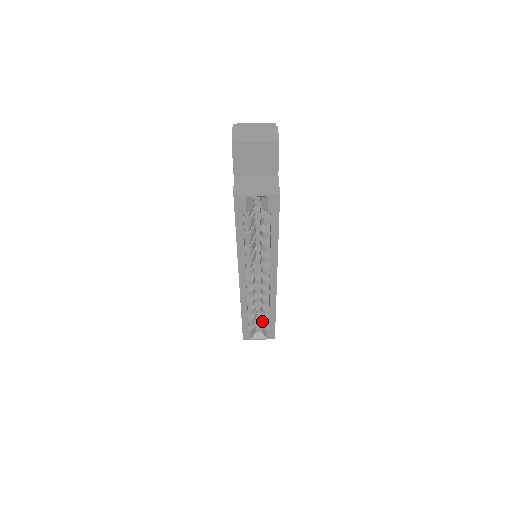
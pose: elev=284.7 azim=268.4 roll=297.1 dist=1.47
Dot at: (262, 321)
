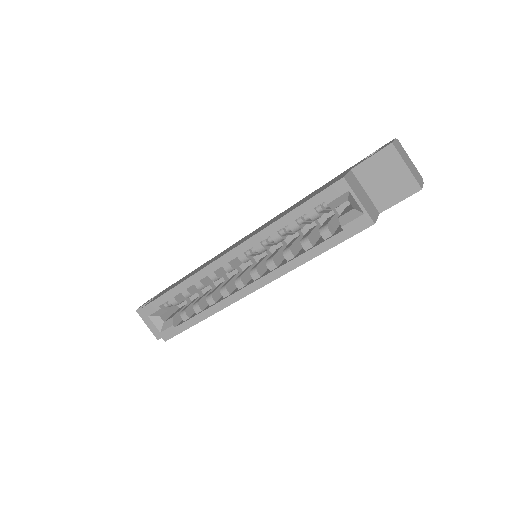
Dot at: (177, 314)
